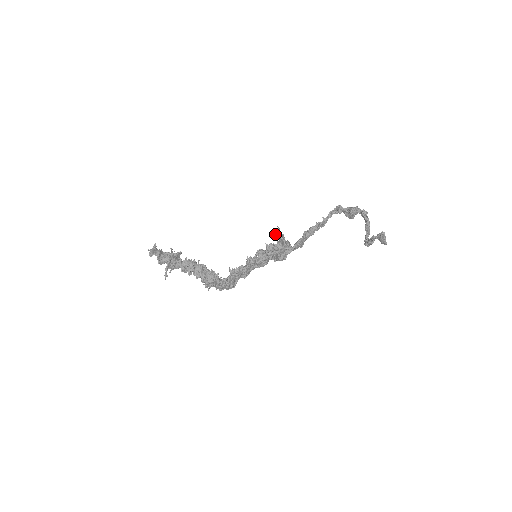
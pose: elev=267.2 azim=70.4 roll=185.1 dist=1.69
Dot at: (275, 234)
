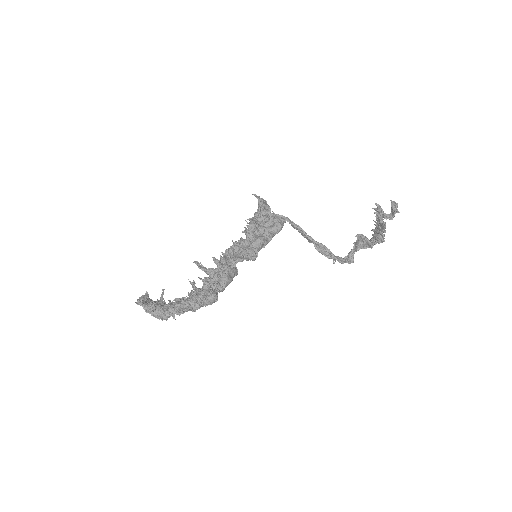
Dot at: (254, 195)
